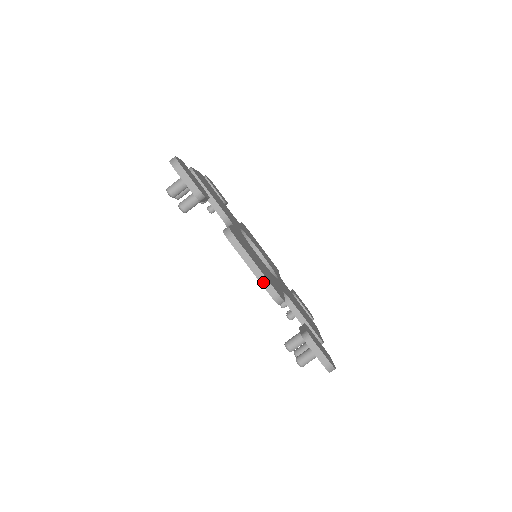
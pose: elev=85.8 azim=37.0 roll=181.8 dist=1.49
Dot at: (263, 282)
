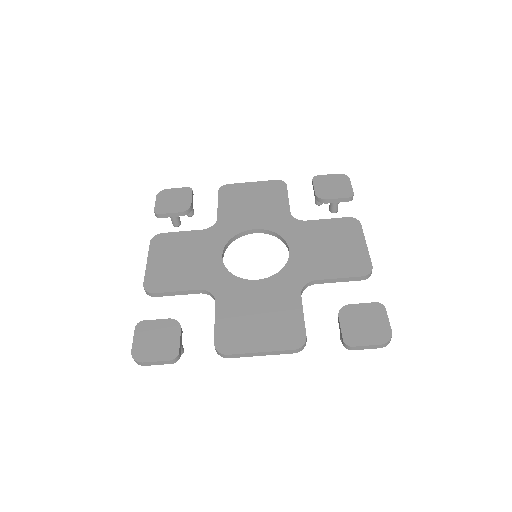
Dot at: (278, 353)
